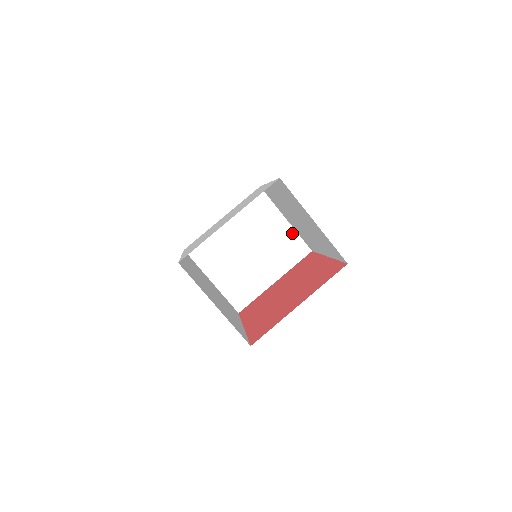
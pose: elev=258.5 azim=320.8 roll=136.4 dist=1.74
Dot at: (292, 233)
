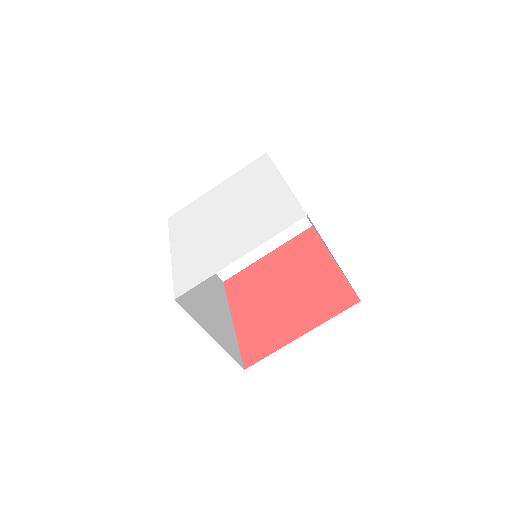
Dot at: occluded
